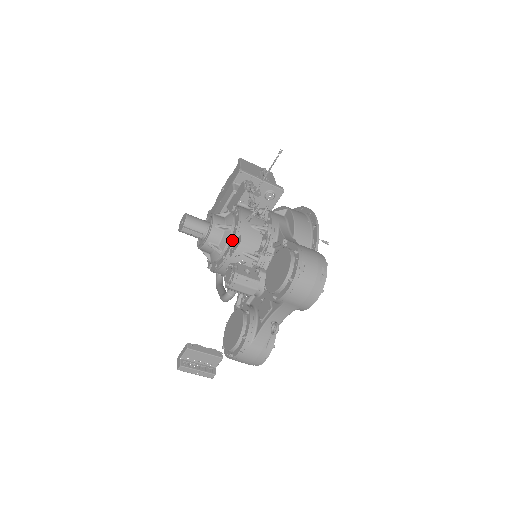
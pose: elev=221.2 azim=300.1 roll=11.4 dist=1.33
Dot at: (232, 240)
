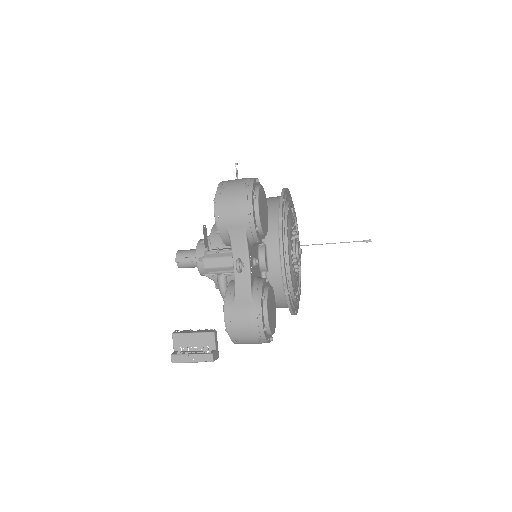
Dot at: (210, 240)
